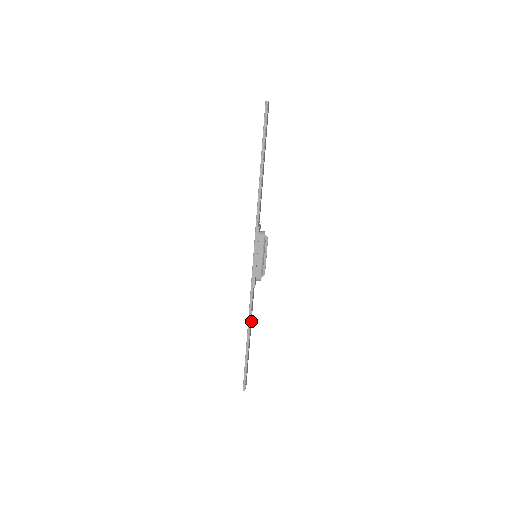
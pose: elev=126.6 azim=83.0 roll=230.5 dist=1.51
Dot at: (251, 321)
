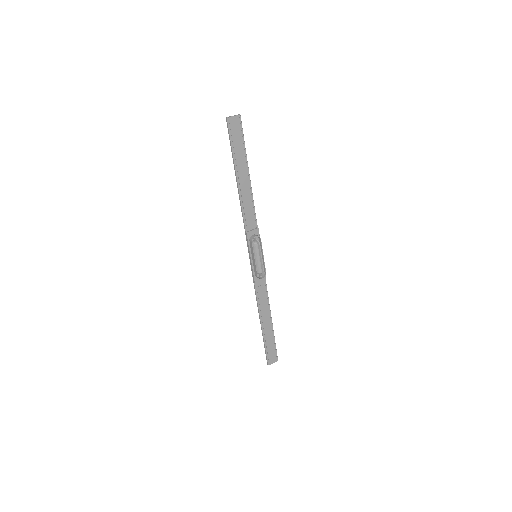
Dot at: (267, 310)
